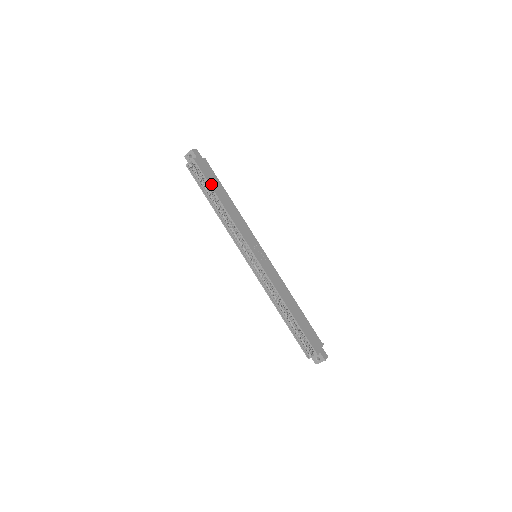
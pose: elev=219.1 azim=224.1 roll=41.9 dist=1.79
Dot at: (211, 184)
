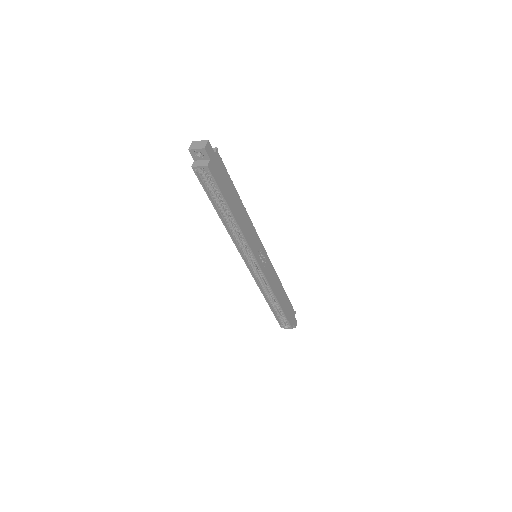
Dot at: (225, 196)
